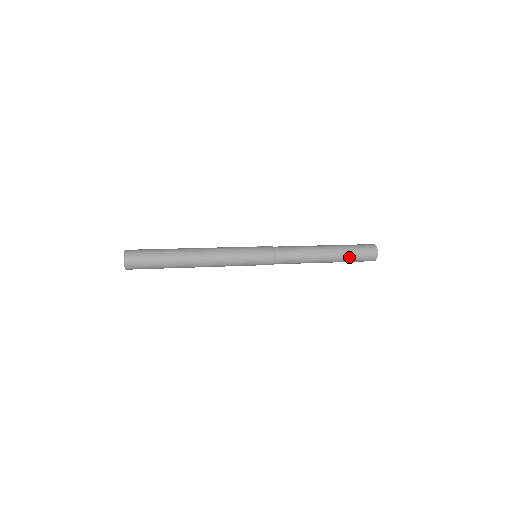
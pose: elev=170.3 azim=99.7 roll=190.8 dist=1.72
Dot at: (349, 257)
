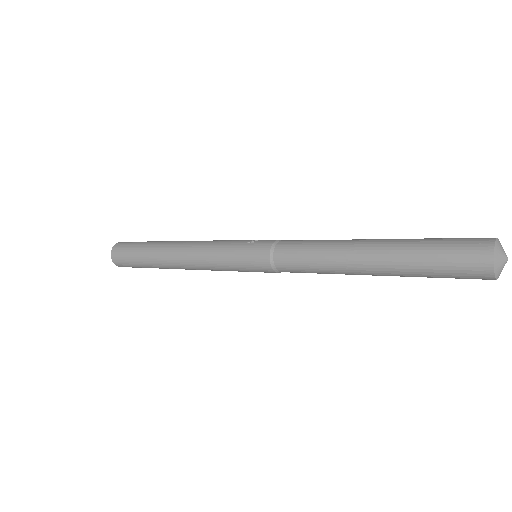
Dot at: (417, 267)
